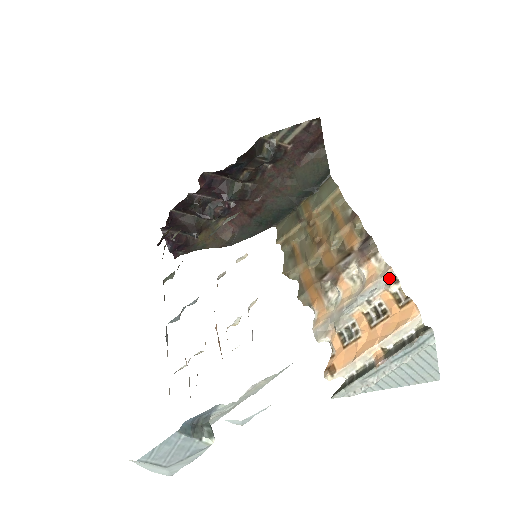
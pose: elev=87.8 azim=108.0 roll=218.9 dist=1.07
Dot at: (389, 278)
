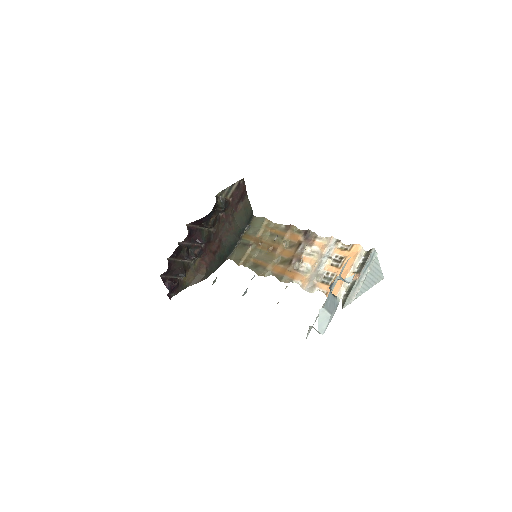
Dot at: (334, 242)
